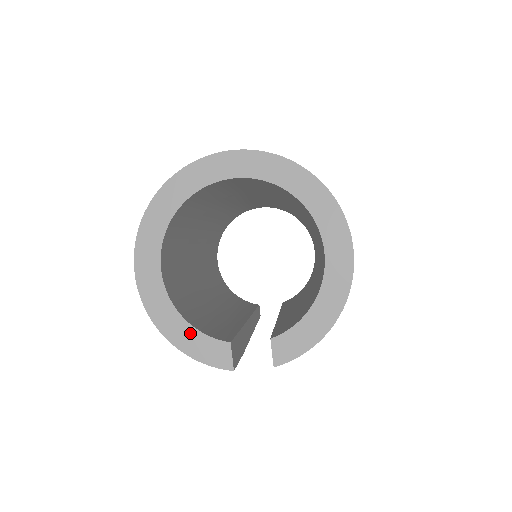
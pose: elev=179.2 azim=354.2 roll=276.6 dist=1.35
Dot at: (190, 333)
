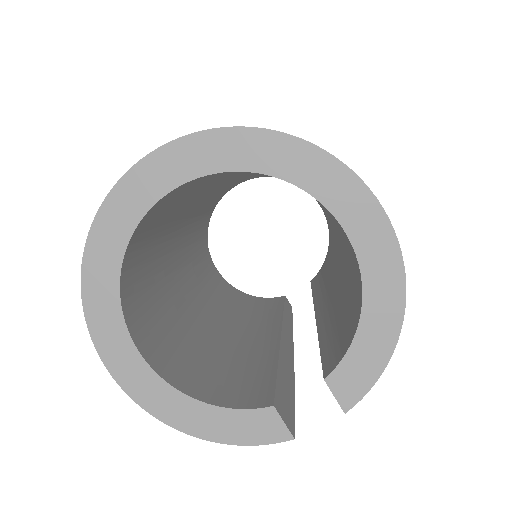
Dot at: (216, 416)
